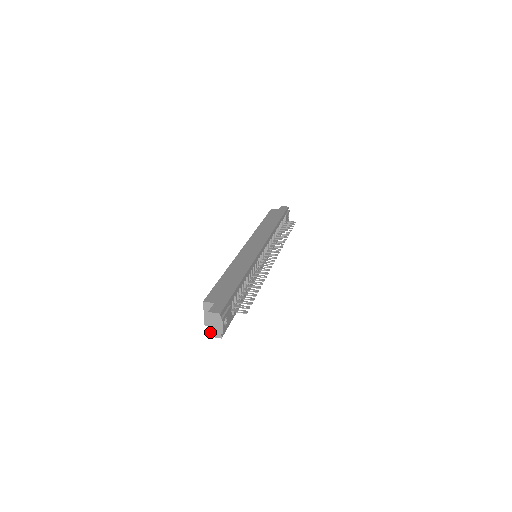
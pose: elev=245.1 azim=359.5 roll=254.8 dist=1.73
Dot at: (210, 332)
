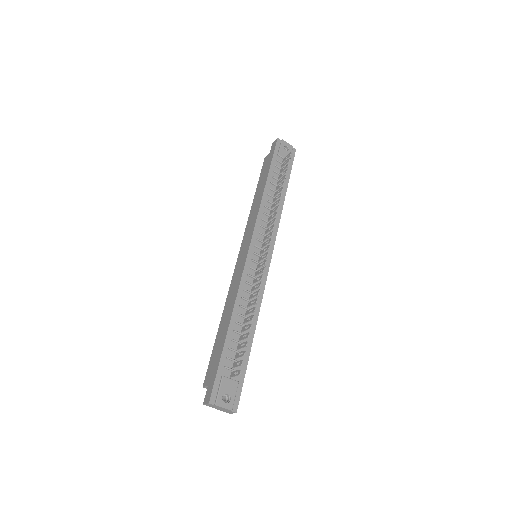
Dot at: occluded
